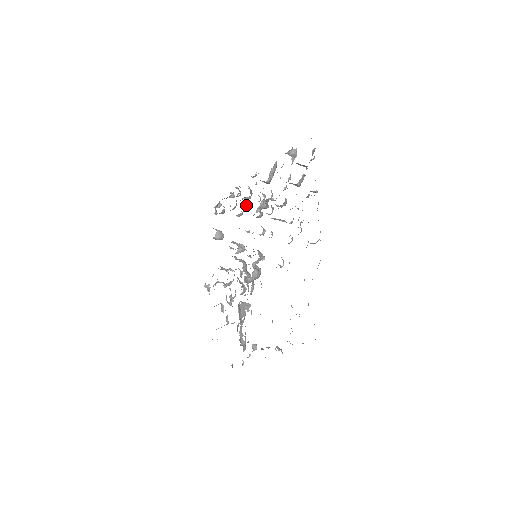
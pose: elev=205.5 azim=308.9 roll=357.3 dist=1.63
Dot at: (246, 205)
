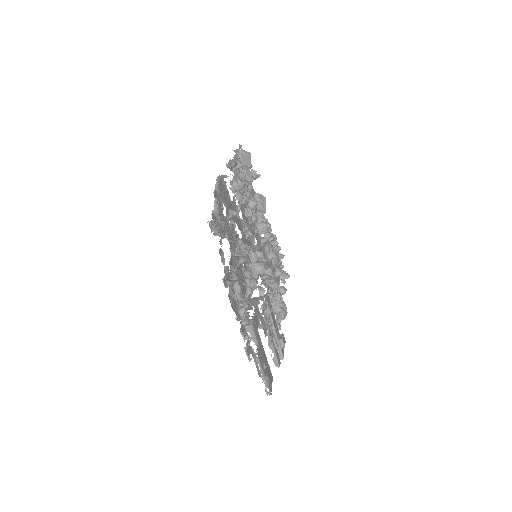
Dot at: (268, 243)
